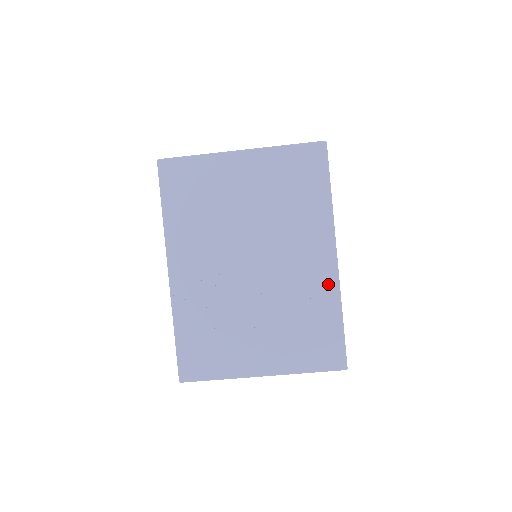
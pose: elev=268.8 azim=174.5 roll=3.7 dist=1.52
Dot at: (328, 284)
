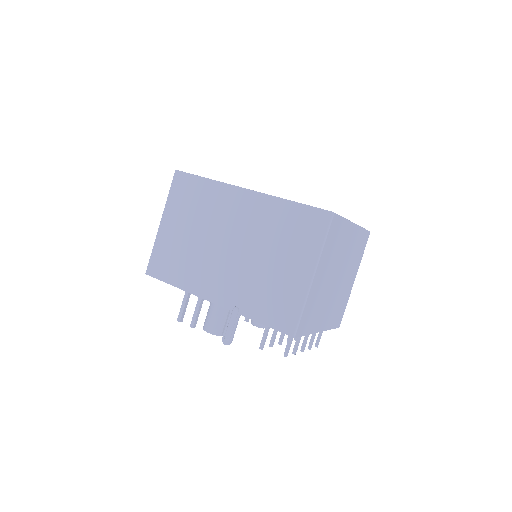
Dot at: occluded
